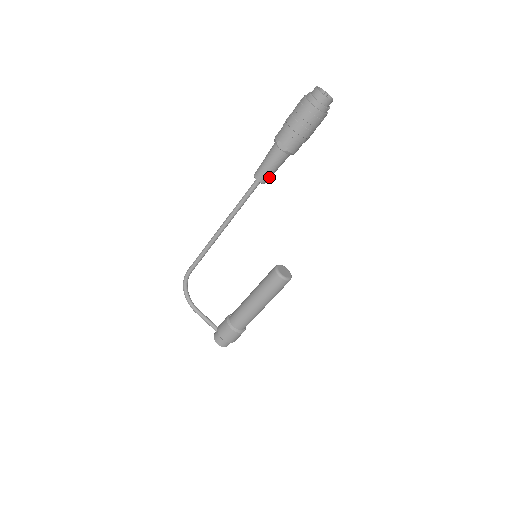
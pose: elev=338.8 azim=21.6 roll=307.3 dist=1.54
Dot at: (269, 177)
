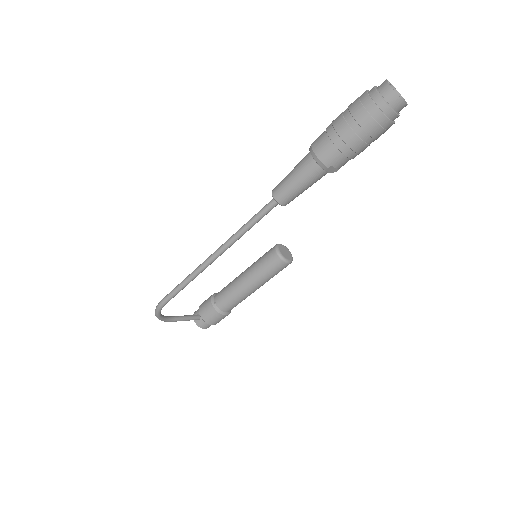
Dot at: occluded
